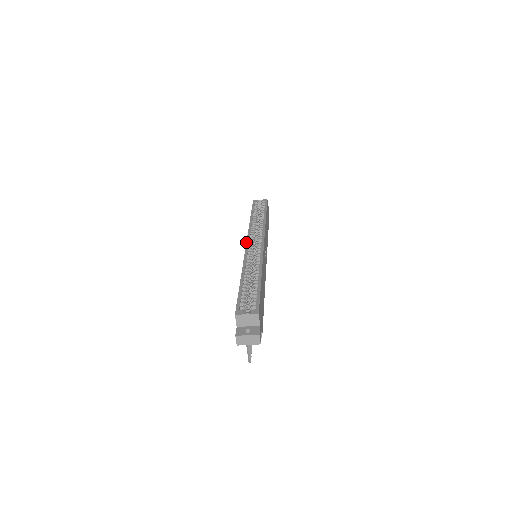
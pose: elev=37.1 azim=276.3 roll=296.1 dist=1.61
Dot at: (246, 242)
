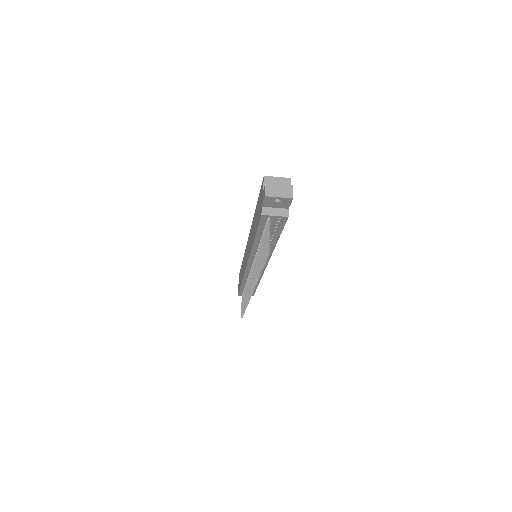
Dot at: occluded
